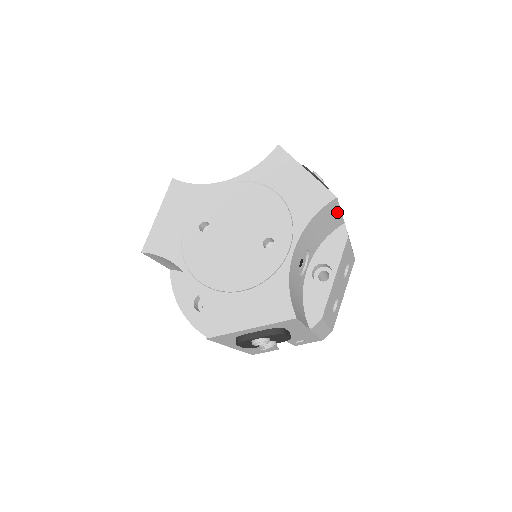
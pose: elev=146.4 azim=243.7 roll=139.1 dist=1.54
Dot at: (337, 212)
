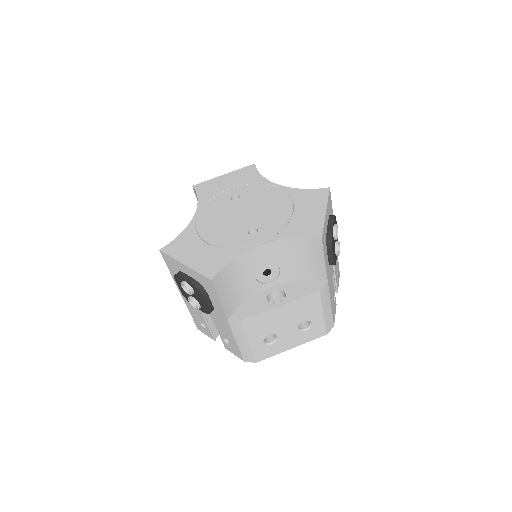
Dot at: (321, 259)
